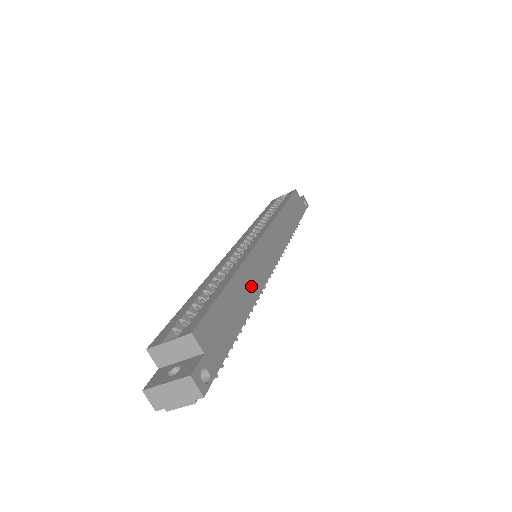
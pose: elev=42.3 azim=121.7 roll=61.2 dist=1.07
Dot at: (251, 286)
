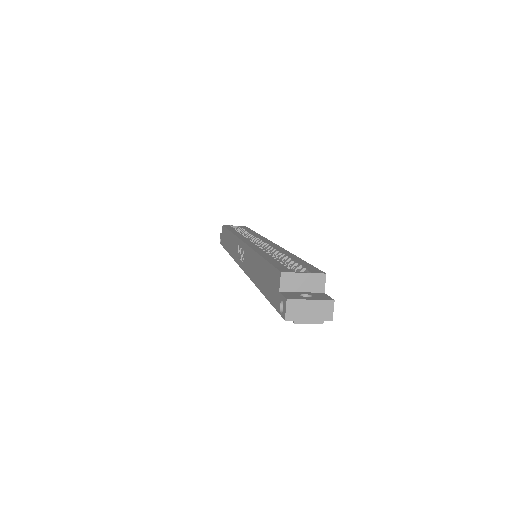
Dot at: occluded
